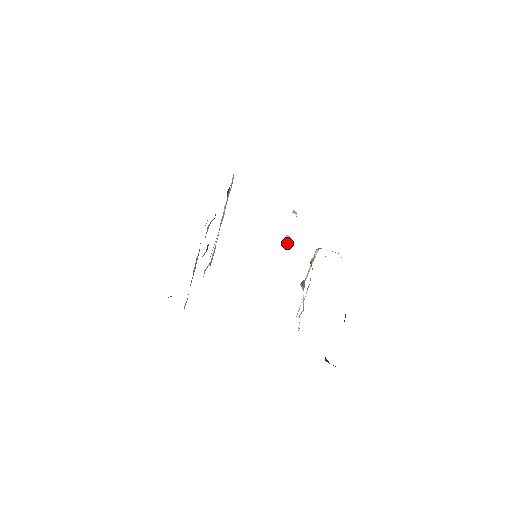
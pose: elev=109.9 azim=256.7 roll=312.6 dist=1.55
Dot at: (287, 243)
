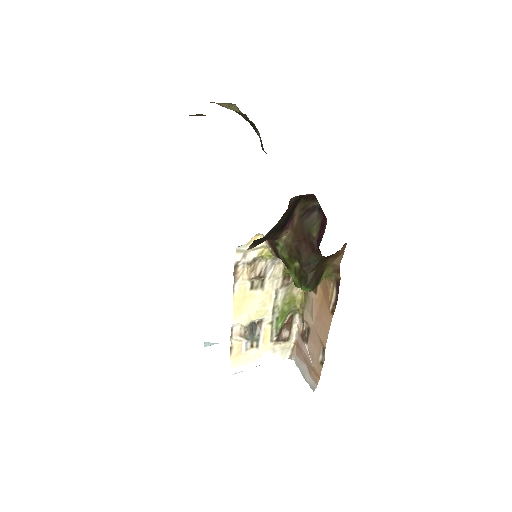
Dot at: occluded
